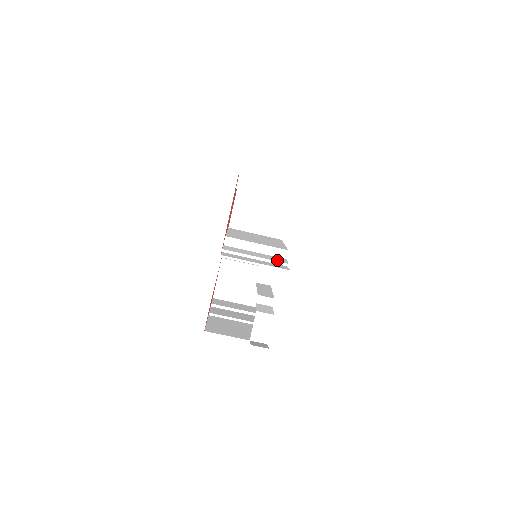
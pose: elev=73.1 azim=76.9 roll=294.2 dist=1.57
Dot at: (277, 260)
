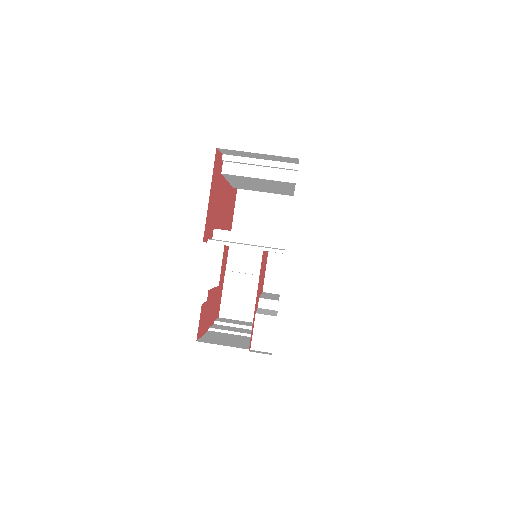
Dot at: (273, 248)
